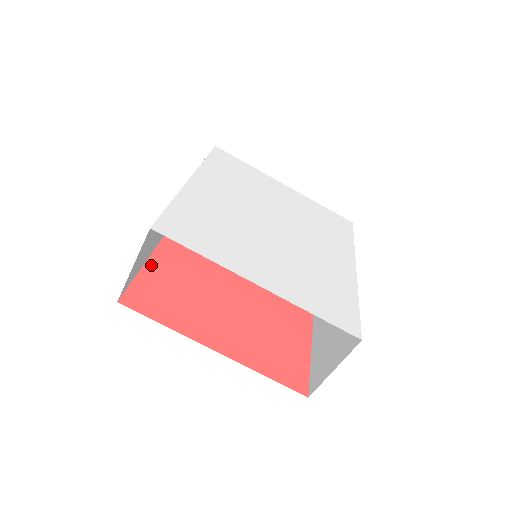
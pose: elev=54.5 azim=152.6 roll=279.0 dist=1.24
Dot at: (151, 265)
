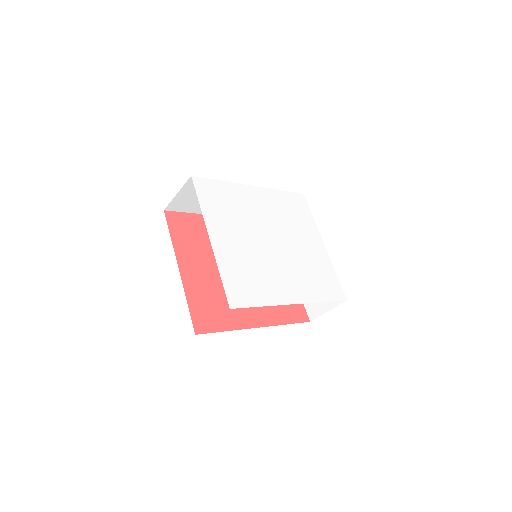
Dot at: occluded
